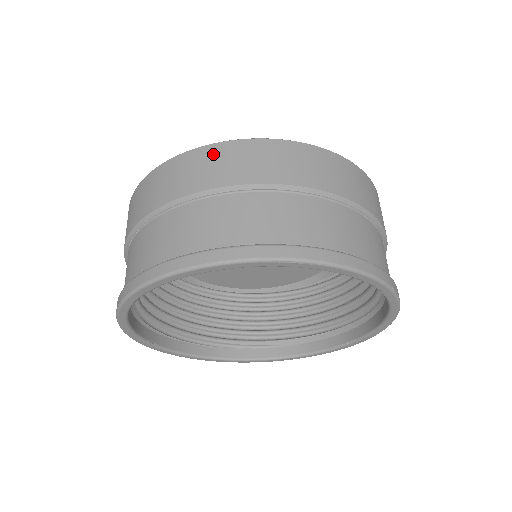
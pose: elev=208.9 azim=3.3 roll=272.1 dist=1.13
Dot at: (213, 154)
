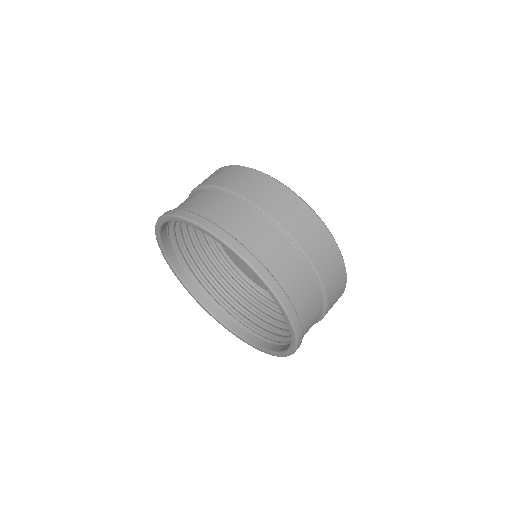
Dot at: (320, 232)
